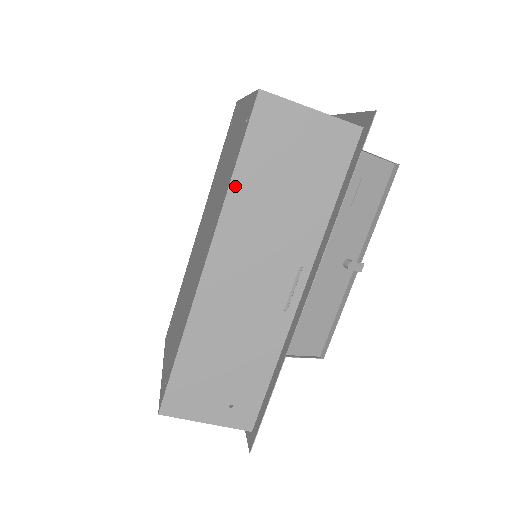
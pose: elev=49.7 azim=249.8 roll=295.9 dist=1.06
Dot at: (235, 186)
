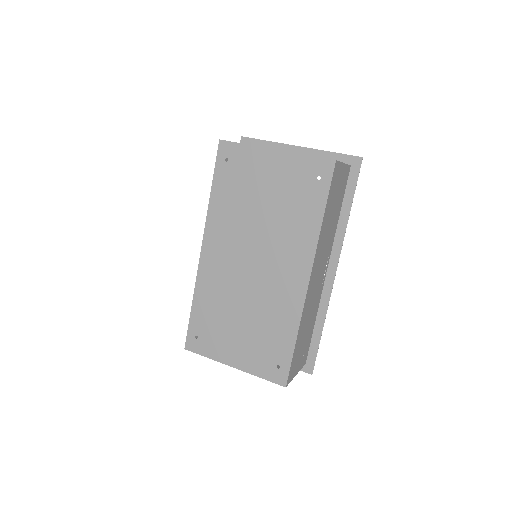
Dot at: (323, 224)
